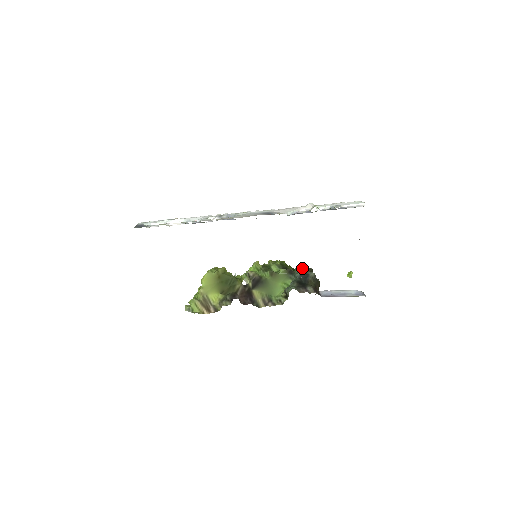
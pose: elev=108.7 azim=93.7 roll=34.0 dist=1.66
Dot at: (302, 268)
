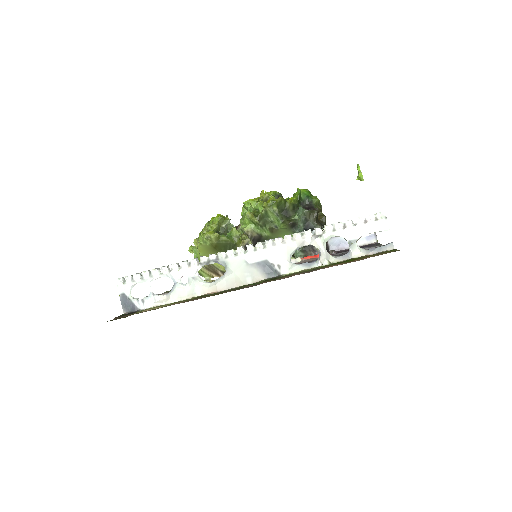
Dot at: (305, 218)
